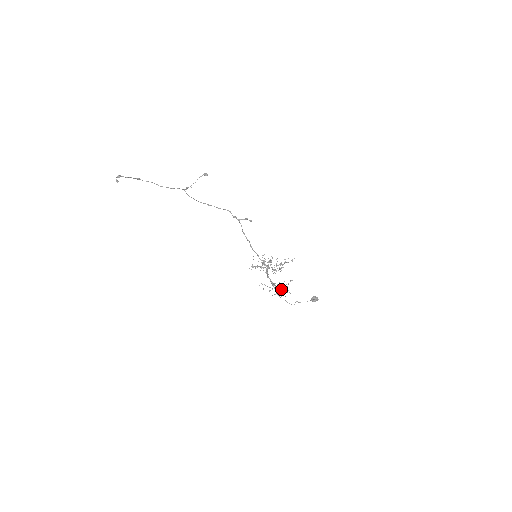
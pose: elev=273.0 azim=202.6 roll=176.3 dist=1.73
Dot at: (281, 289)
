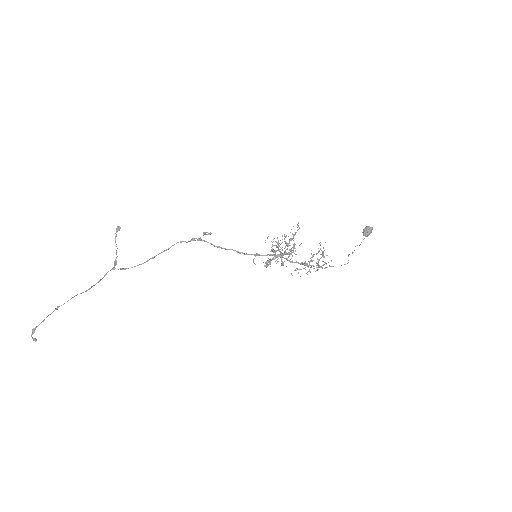
Dot at: (318, 261)
